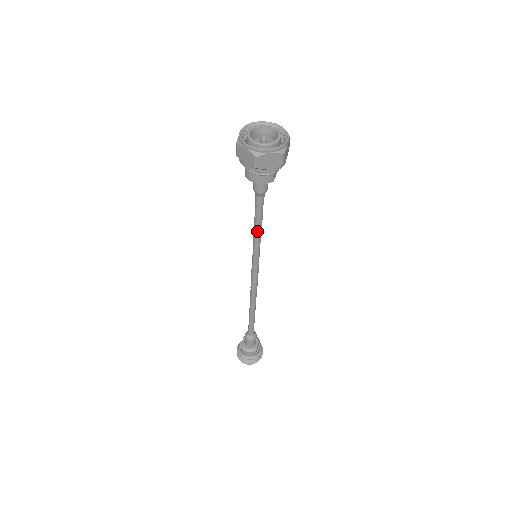
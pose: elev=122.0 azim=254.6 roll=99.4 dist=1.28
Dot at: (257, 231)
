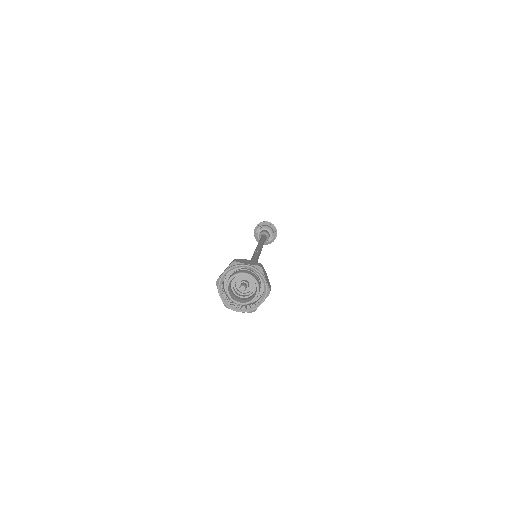
Dot at: occluded
